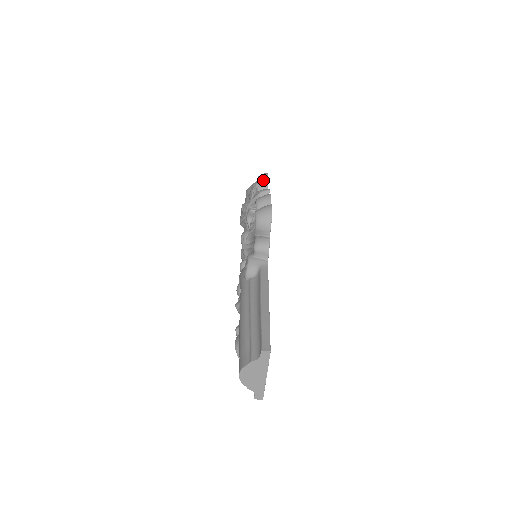
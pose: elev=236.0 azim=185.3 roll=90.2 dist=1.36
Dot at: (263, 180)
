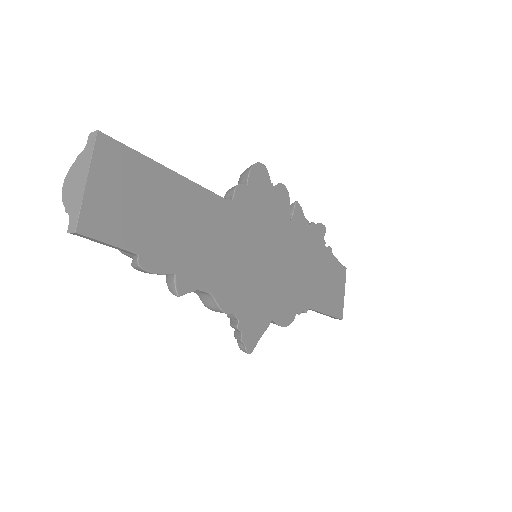
Dot at: occluded
